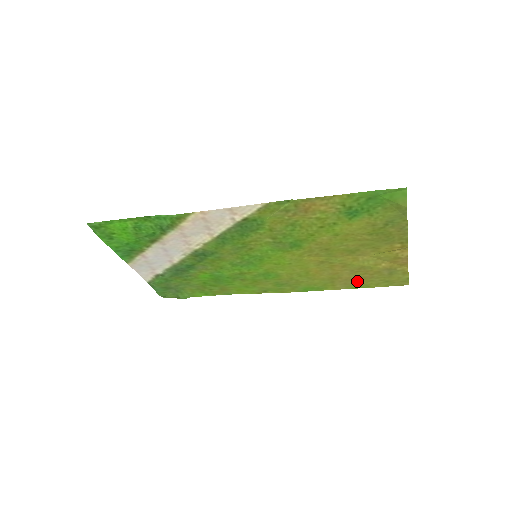
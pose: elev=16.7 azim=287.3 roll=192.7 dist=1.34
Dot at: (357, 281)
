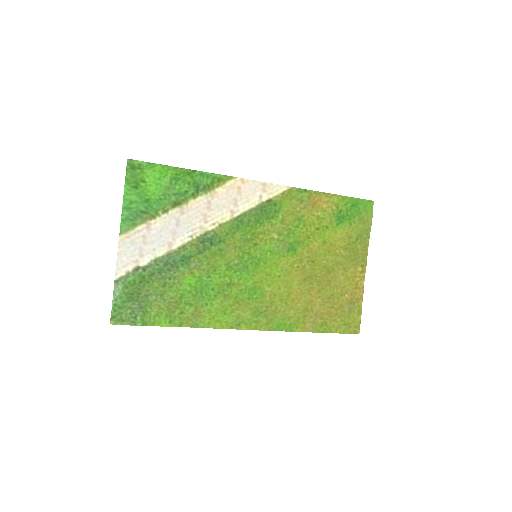
Dot at: (324, 319)
